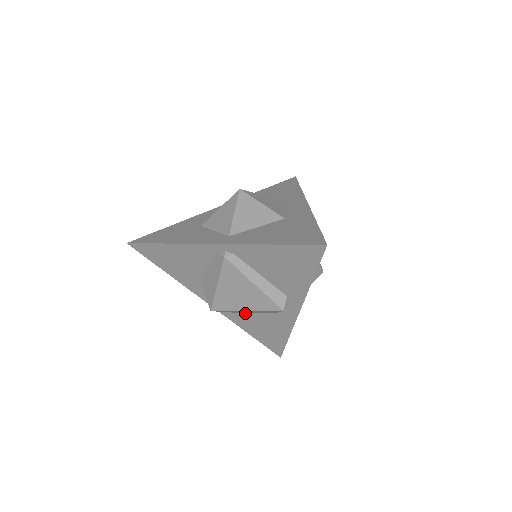
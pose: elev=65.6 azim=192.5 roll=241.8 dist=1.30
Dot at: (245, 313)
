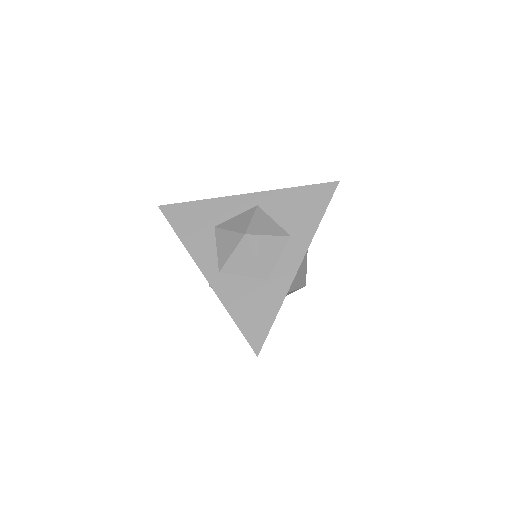
Dot at: occluded
